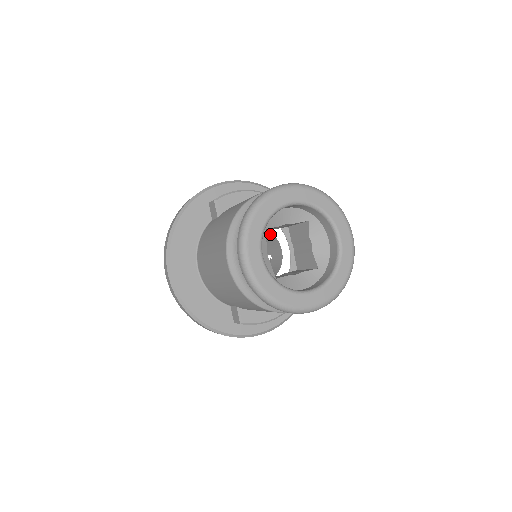
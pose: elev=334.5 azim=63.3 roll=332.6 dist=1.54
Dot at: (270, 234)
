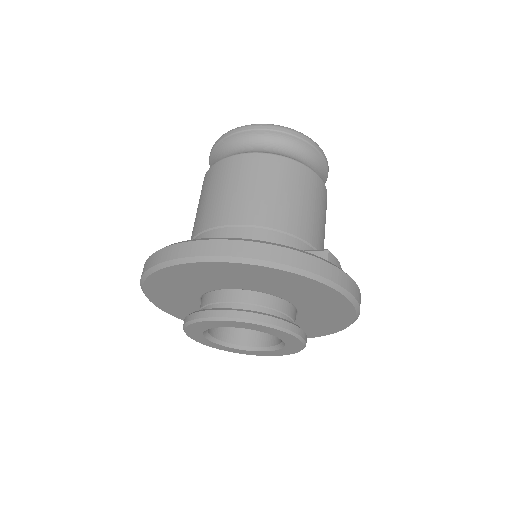
Dot at: occluded
